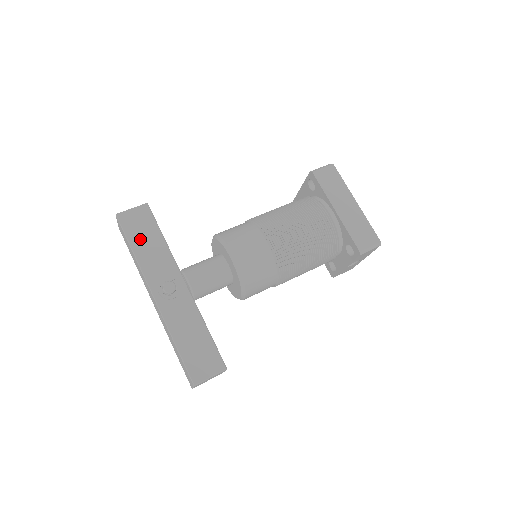
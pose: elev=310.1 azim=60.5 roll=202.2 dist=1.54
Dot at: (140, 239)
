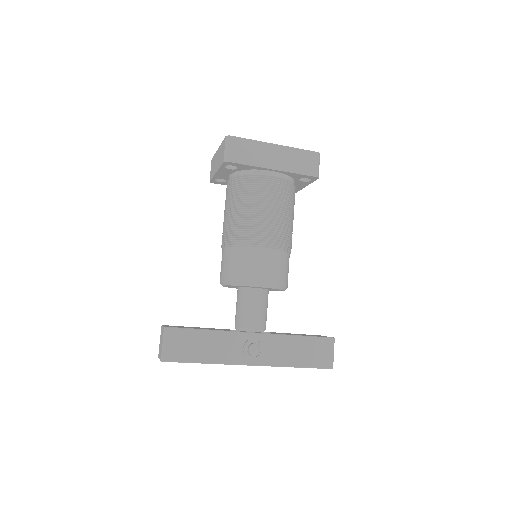
Dot at: (197, 351)
